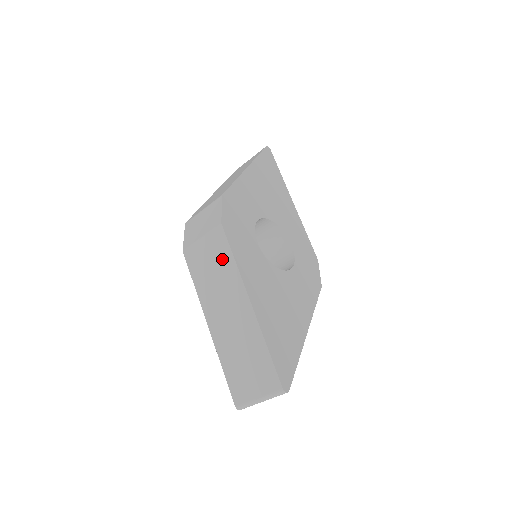
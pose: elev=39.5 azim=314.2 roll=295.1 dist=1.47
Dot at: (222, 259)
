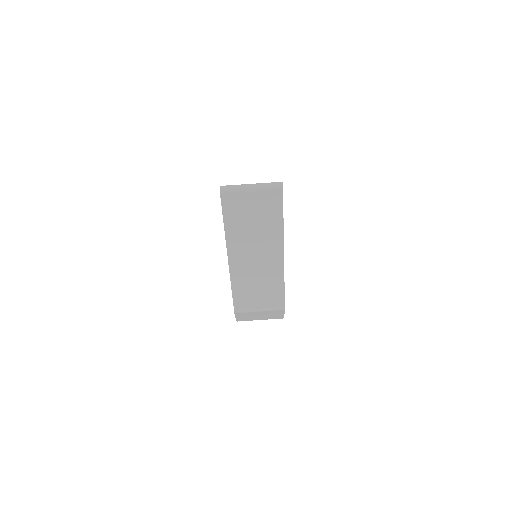
Dot at: occluded
